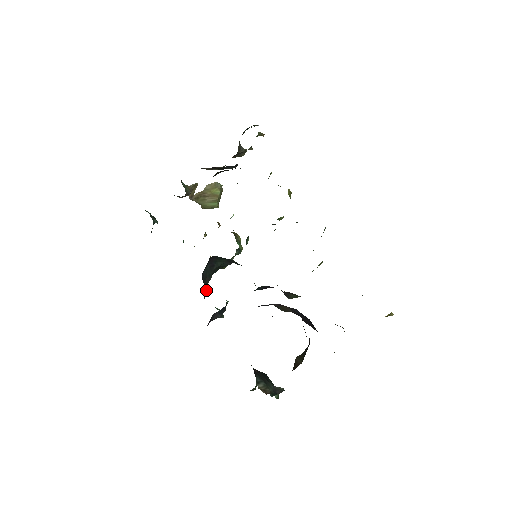
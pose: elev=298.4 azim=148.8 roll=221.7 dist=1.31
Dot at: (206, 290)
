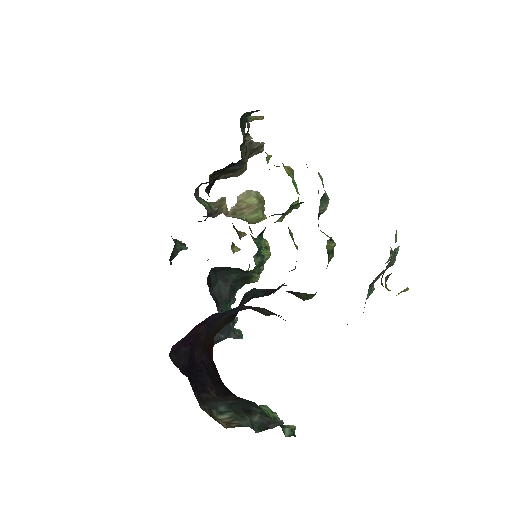
Dot at: (225, 309)
